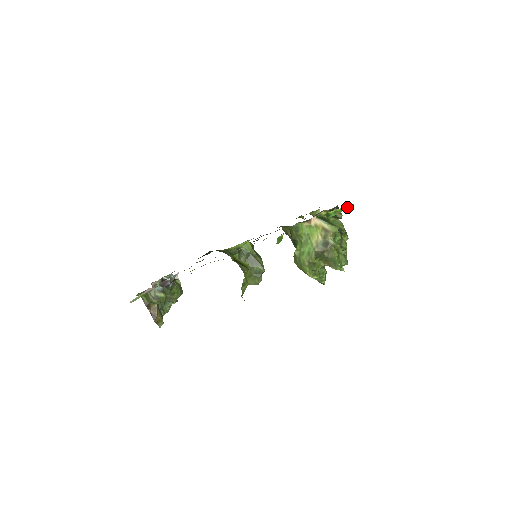
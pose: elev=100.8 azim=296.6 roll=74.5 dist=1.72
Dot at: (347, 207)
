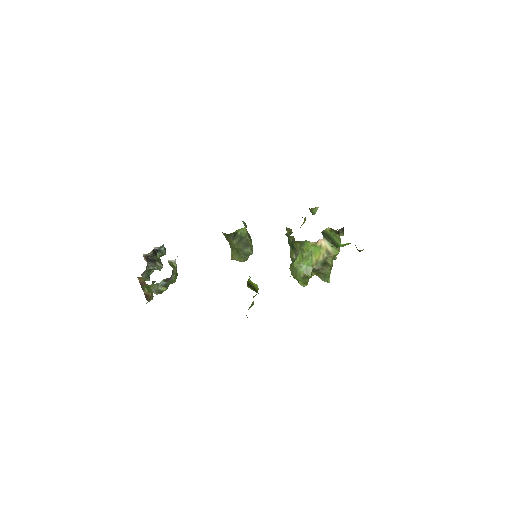
Dot at: (359, 250)
